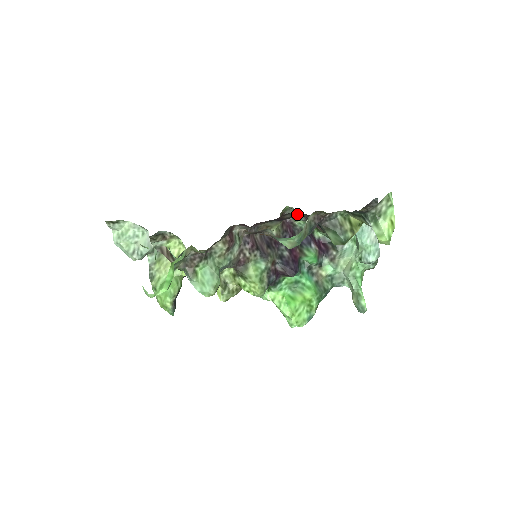
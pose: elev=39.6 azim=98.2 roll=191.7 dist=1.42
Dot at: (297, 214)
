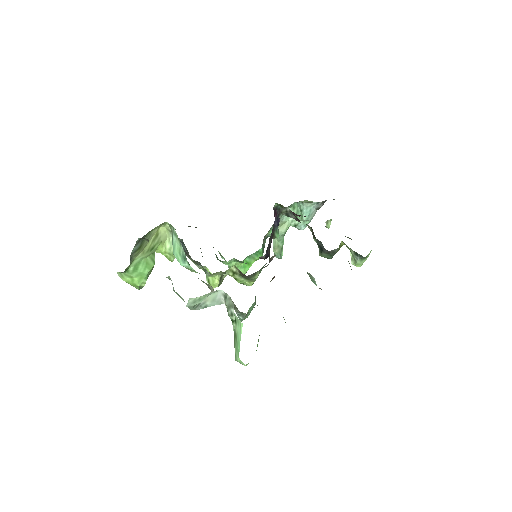
Dot at: occluded
